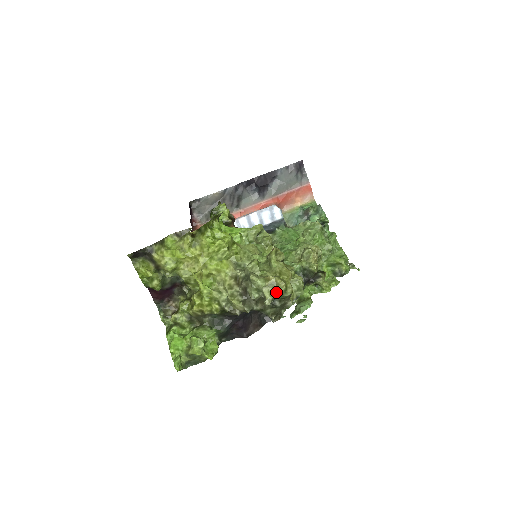
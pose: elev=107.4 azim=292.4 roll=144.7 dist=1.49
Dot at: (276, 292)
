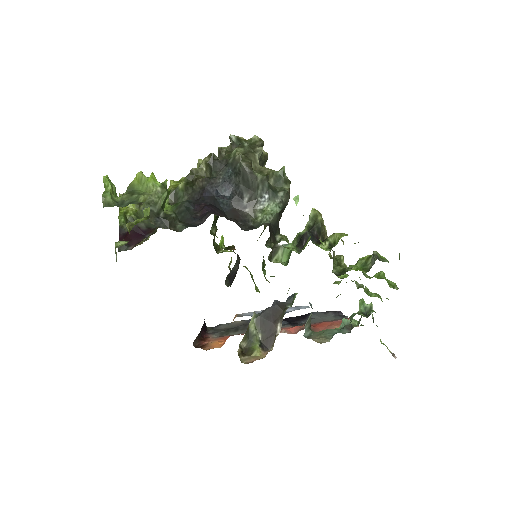
Dot at: (244, 139)
